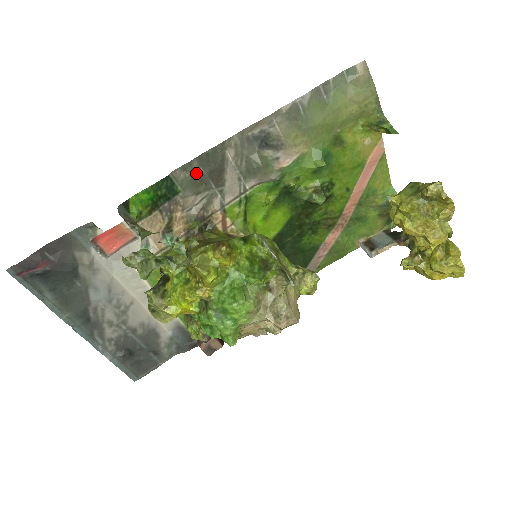
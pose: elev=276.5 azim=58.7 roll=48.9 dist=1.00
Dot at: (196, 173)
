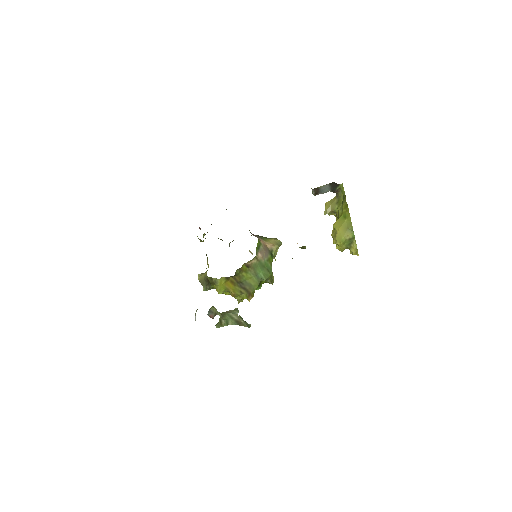
Dot at: occluded
